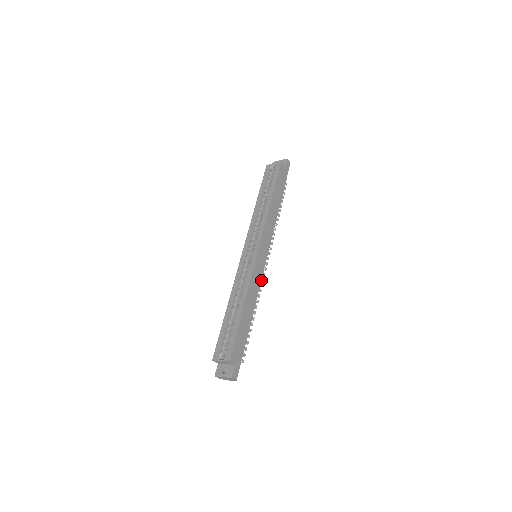
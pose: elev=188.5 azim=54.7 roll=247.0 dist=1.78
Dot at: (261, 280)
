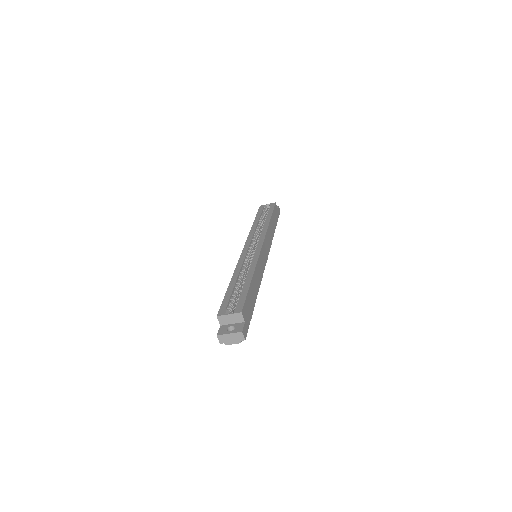
Dot at: occluded
